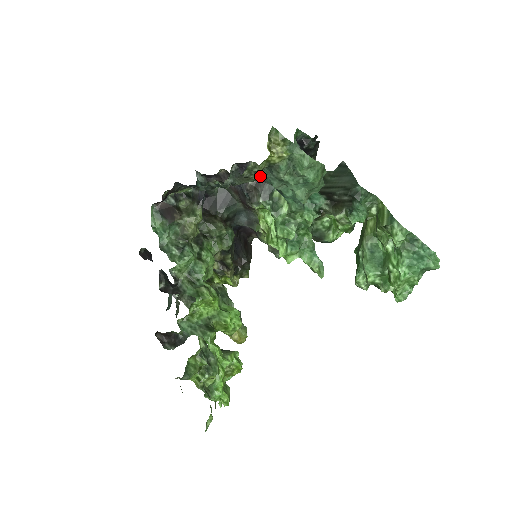
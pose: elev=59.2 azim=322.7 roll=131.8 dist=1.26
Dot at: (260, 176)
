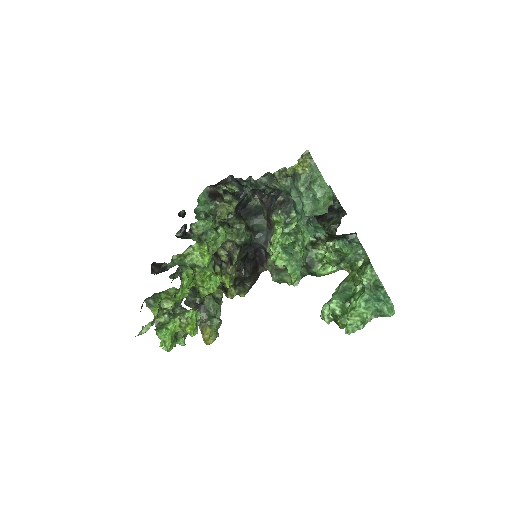
Dot at: (285, 183)
